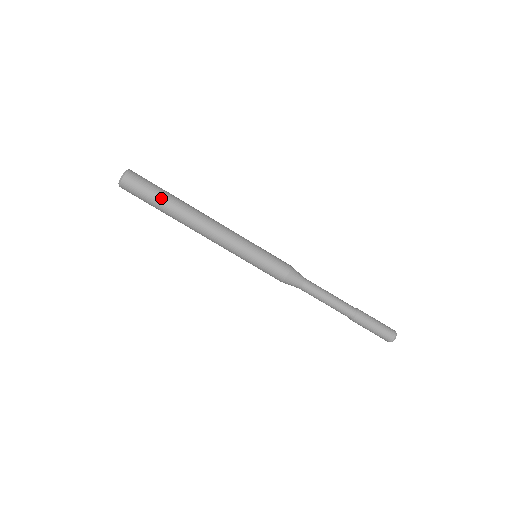
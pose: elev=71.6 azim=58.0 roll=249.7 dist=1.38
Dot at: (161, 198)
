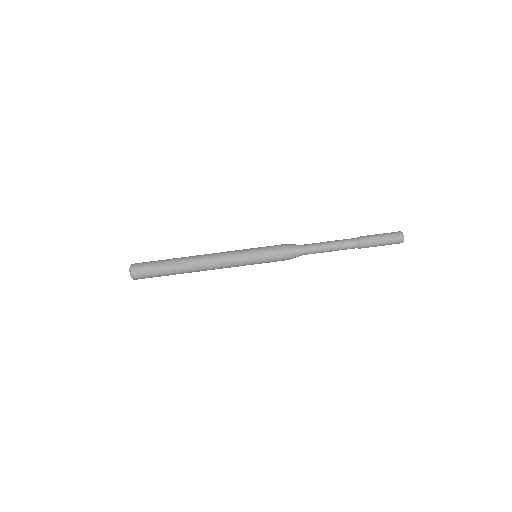
Dot at: (164, 261)
